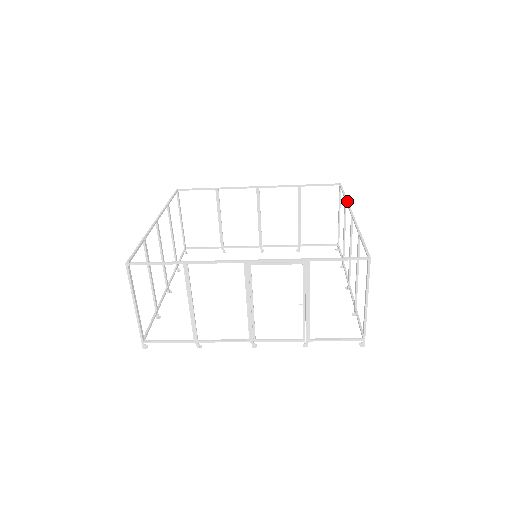
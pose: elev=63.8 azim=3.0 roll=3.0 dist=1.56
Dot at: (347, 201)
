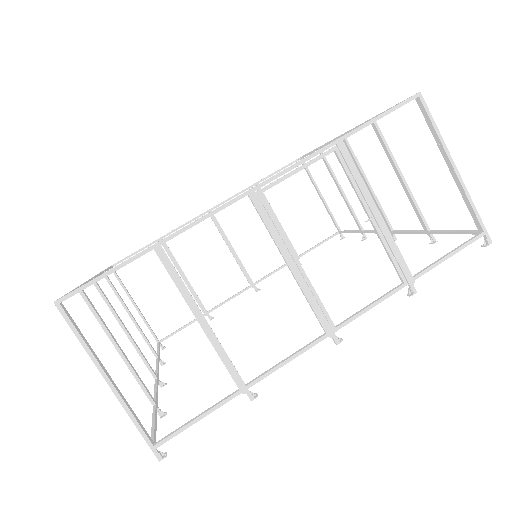
Dot at: occluded
